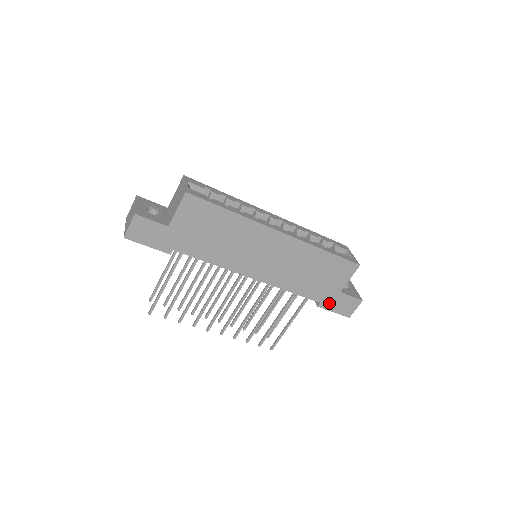
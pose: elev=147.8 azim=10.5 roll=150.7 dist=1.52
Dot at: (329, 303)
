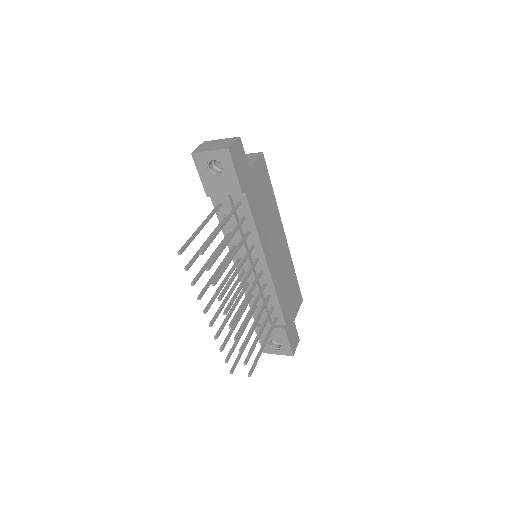
Dot at: (289, 329)
